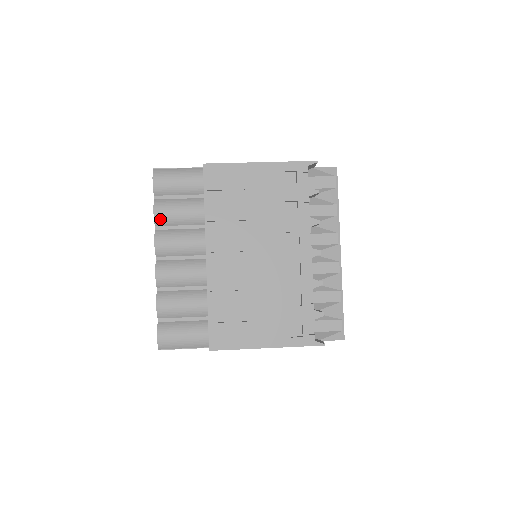
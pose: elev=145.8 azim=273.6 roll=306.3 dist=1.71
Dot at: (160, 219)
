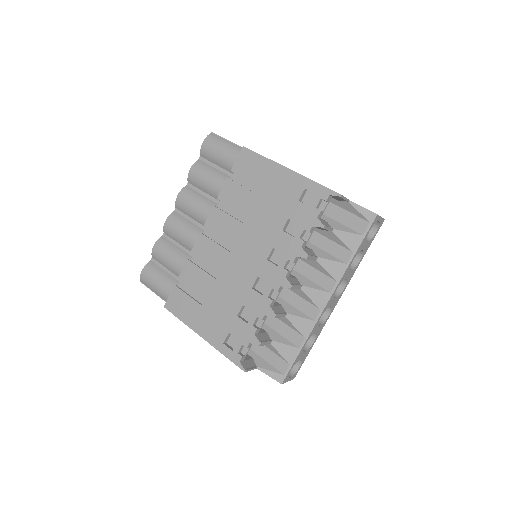
Dot at: (192, 178)
